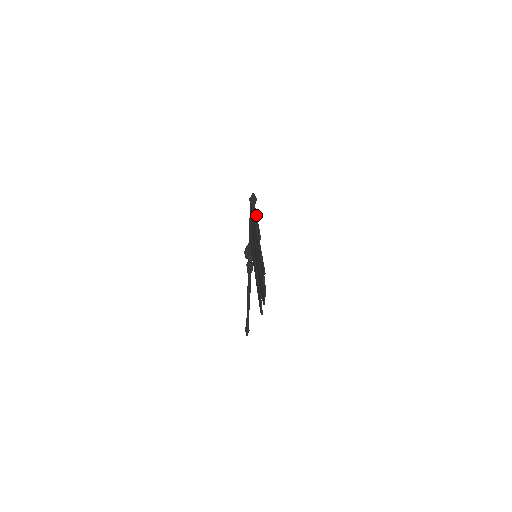
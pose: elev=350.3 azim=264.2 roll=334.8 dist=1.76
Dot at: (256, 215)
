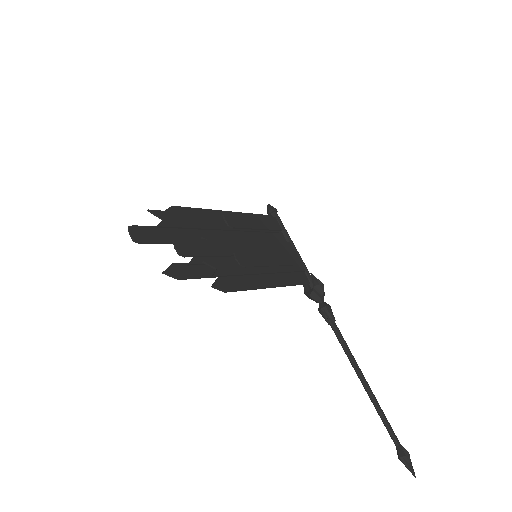
Dot at: (259, 216)
